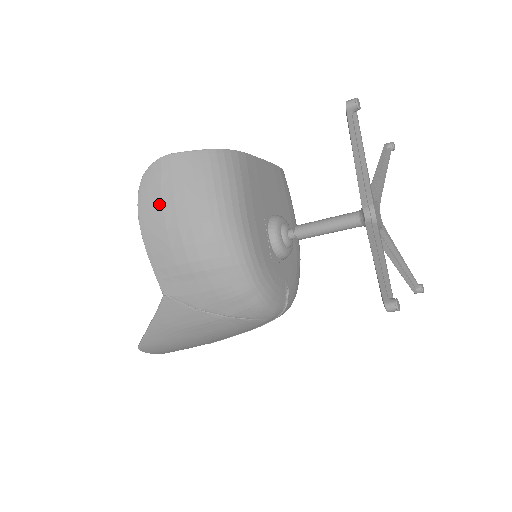
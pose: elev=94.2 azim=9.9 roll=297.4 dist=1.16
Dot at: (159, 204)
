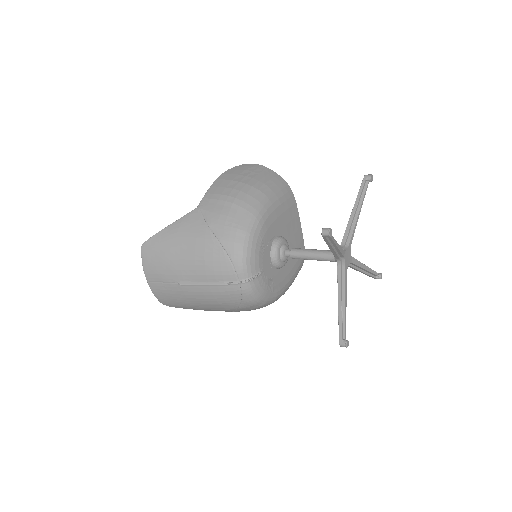
Dot at: (239, 172)
